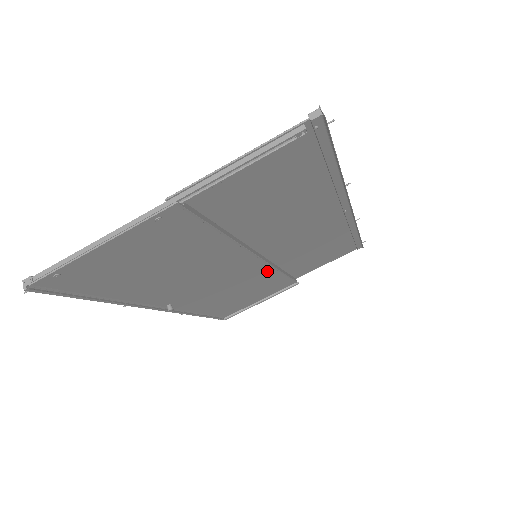
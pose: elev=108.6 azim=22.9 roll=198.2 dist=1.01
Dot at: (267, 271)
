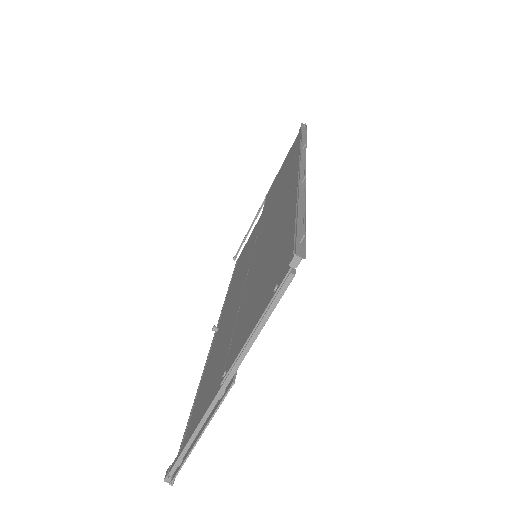
Dot at: occluded
